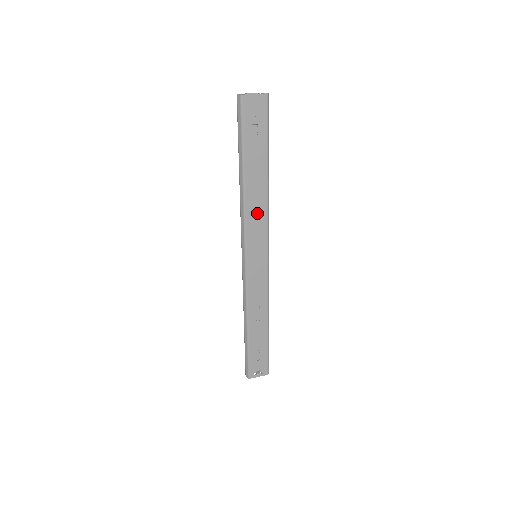
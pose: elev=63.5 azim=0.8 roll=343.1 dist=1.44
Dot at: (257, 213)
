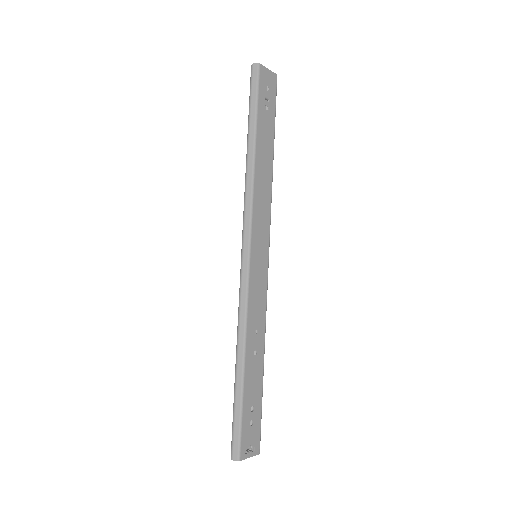
Dot at: (263, 197)
